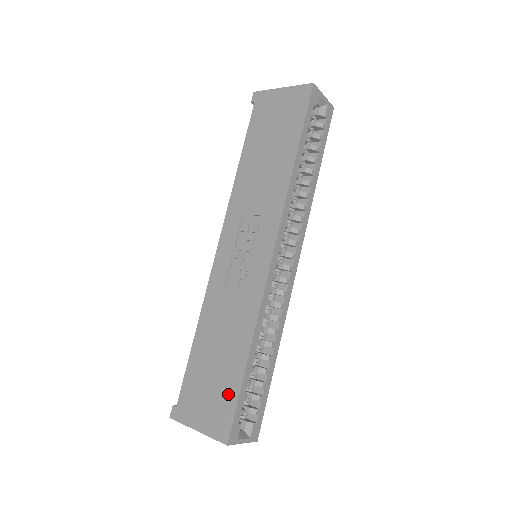
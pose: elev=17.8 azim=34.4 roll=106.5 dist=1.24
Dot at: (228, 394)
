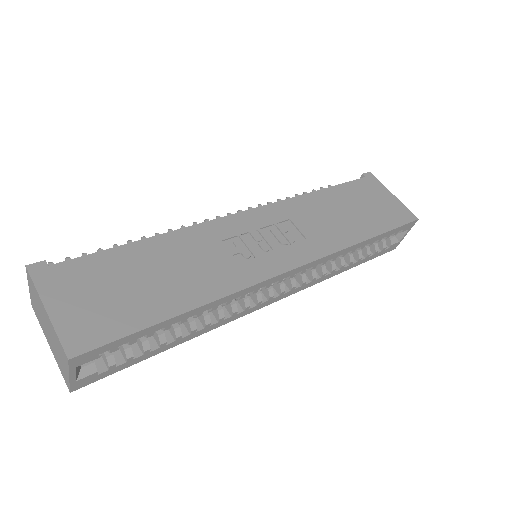
Dot at: (127, 318)
